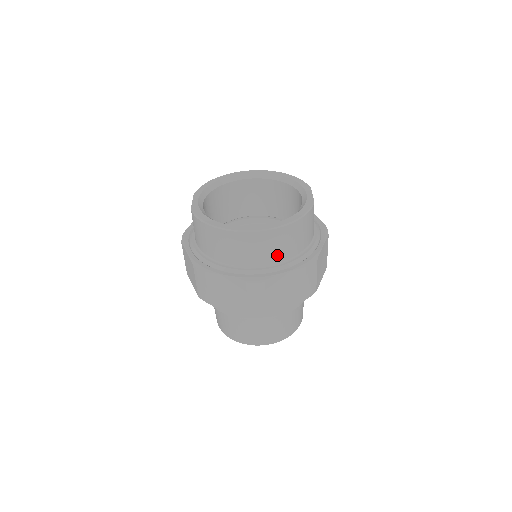
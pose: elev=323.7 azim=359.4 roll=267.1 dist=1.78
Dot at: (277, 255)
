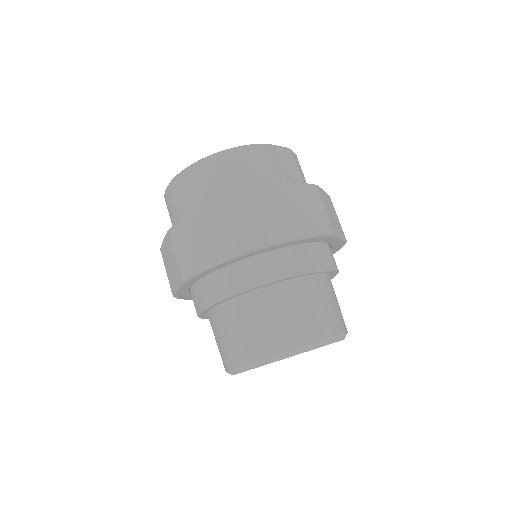
Dot at: (204, 198)
